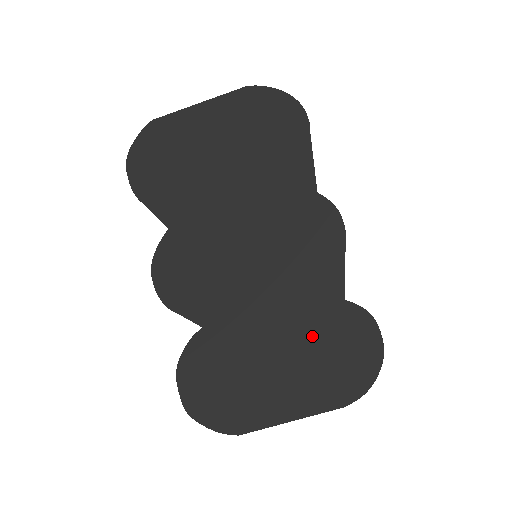
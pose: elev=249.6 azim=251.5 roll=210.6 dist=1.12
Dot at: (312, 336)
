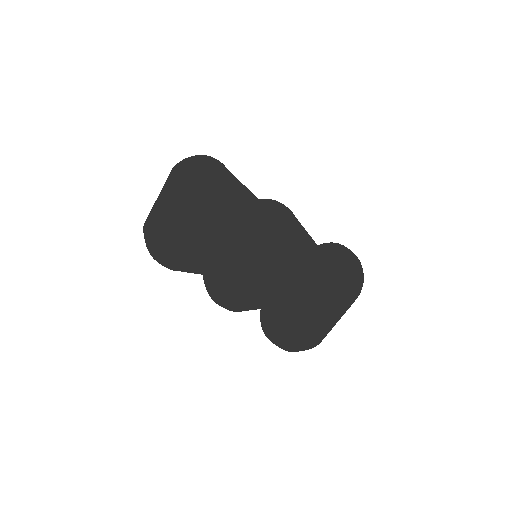
Dot at: (316, 275)
